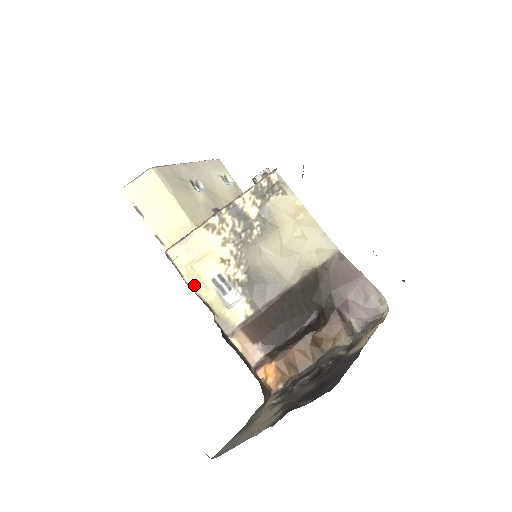
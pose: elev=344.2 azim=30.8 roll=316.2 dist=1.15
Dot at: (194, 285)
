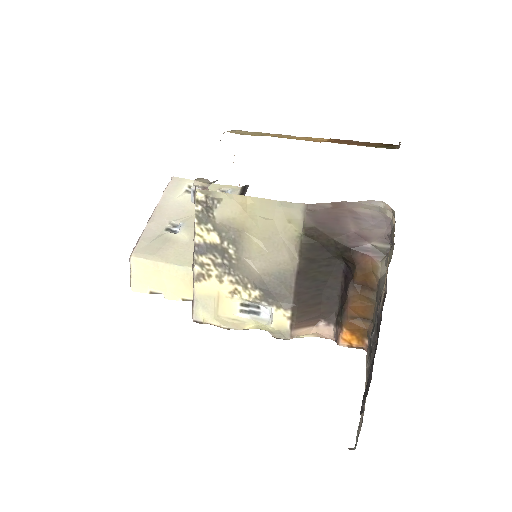
Dot at: (233, 326)
